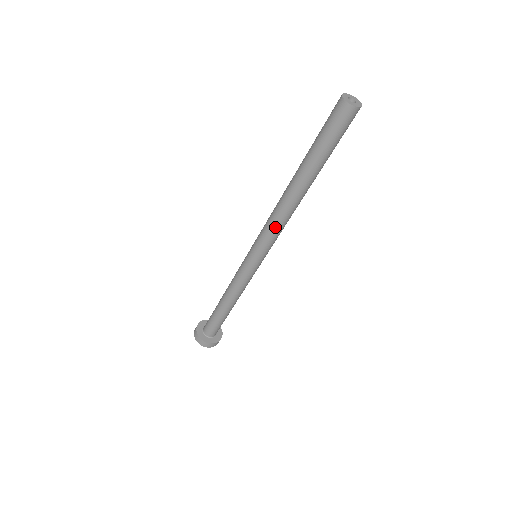
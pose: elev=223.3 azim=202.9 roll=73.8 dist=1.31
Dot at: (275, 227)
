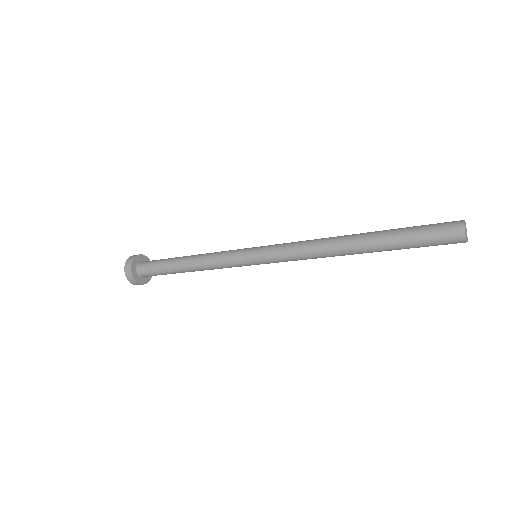
Dot at: (301, 251)
